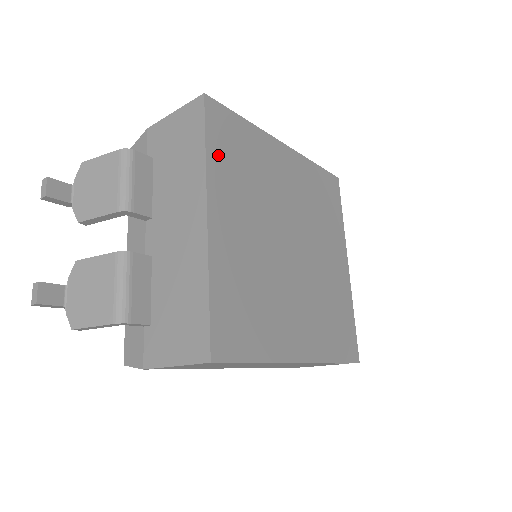
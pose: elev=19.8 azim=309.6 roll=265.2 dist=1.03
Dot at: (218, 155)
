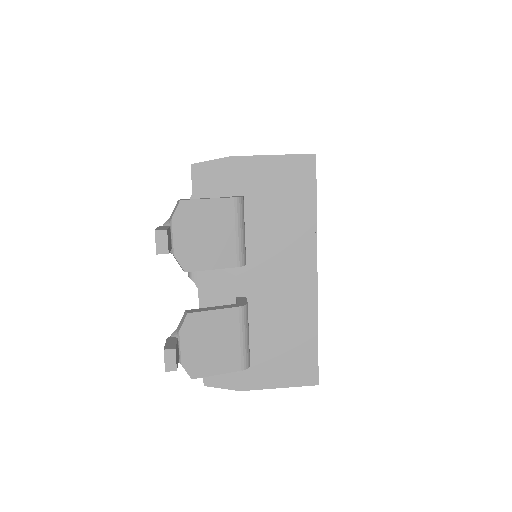
Dot at: occluded
